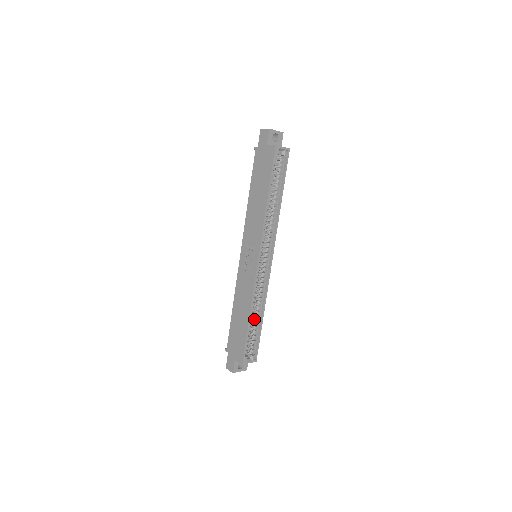
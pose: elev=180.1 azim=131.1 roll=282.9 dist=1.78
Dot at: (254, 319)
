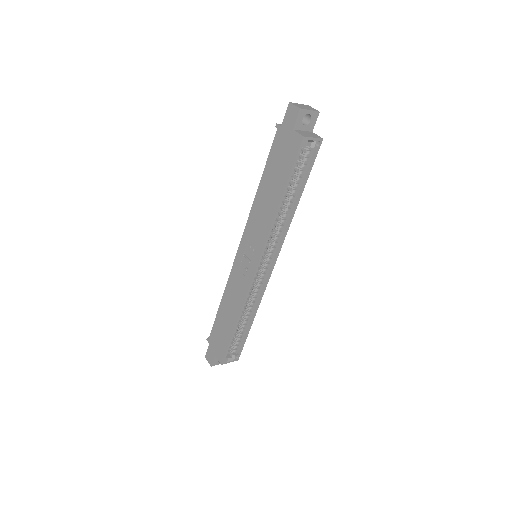
Dot at: occluded
